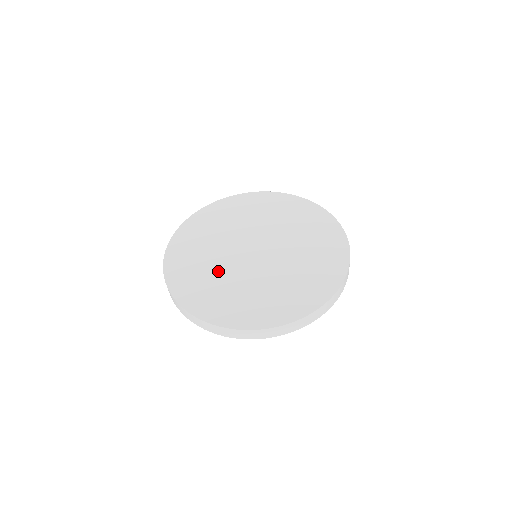
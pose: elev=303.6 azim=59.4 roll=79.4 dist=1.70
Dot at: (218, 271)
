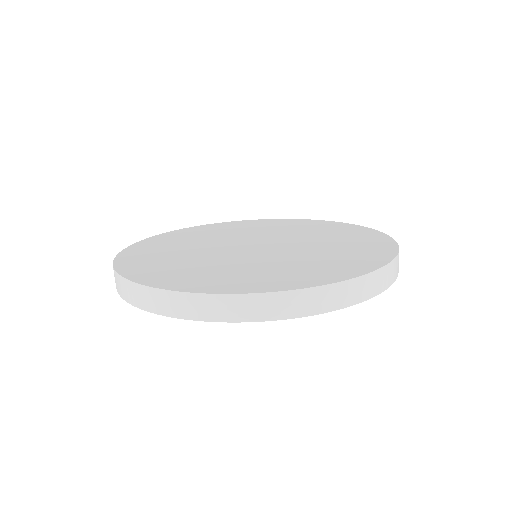
Dot at: (204, 259)
